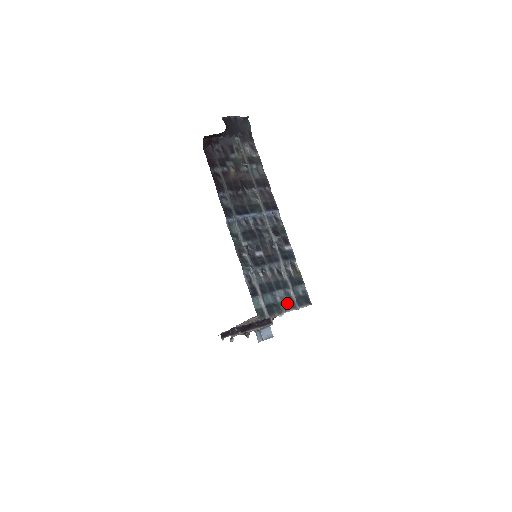
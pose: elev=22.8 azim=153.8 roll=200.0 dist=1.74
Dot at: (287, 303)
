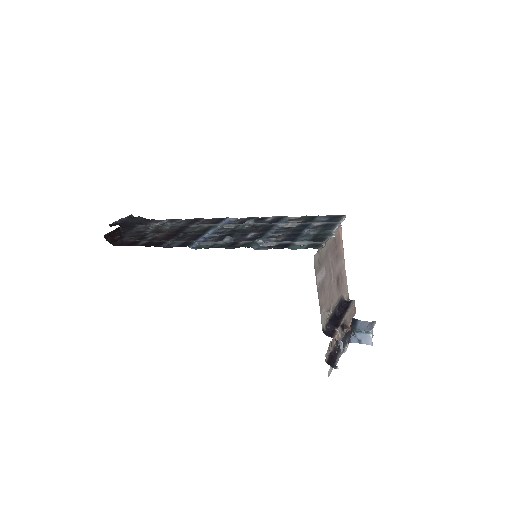
Dot at: (324, 229)
